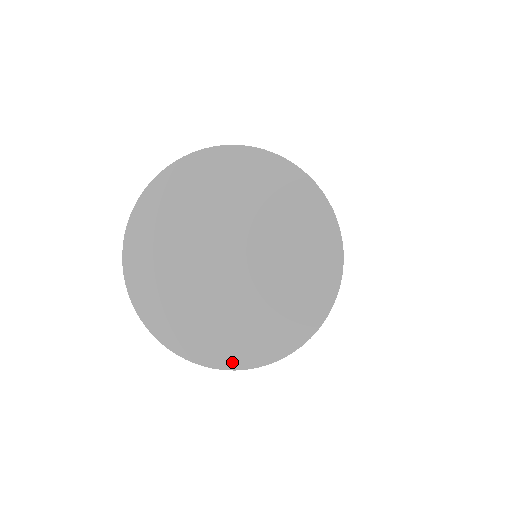
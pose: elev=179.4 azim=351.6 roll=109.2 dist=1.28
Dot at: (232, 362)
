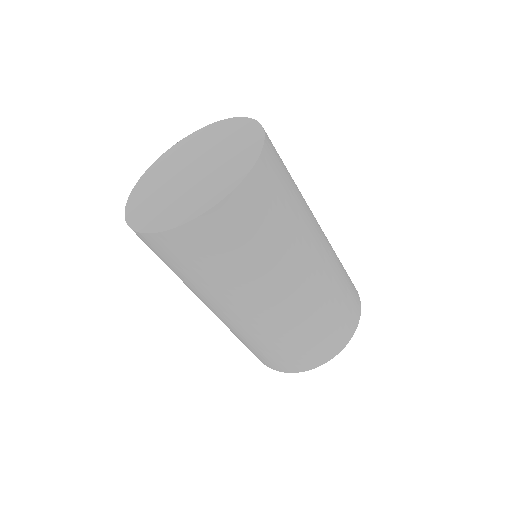
Dot at: (133, 222)
